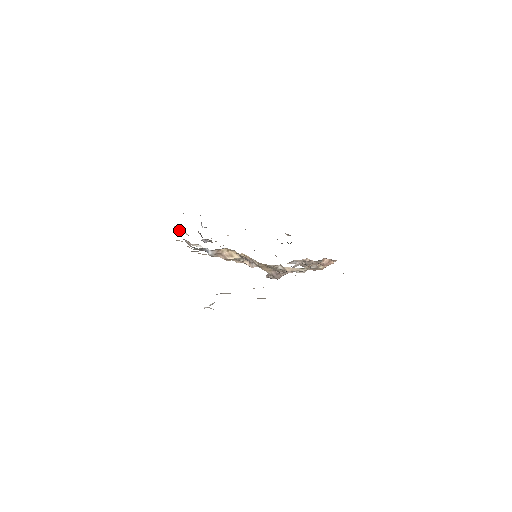
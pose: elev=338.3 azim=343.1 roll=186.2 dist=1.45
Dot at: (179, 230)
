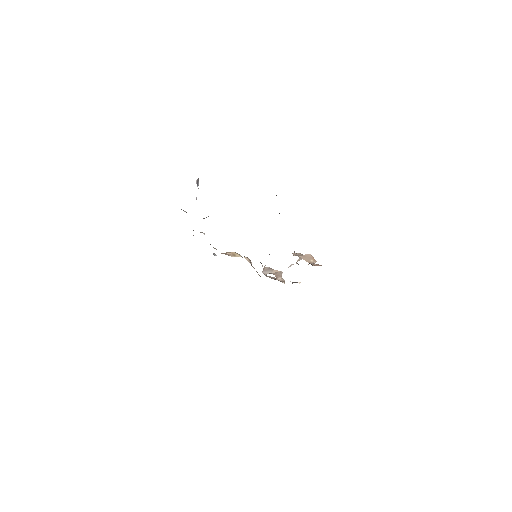
Dot at: (181, 209)
